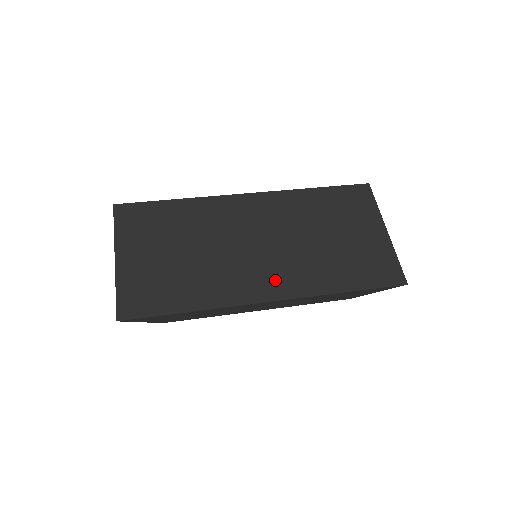
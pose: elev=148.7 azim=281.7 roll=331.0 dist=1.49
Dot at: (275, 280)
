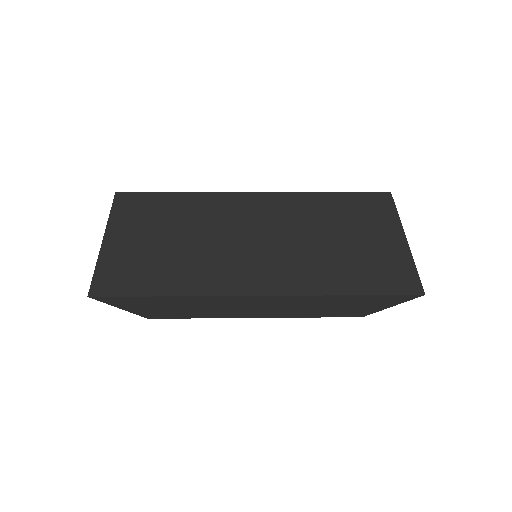
Dot at: (268, 275)
